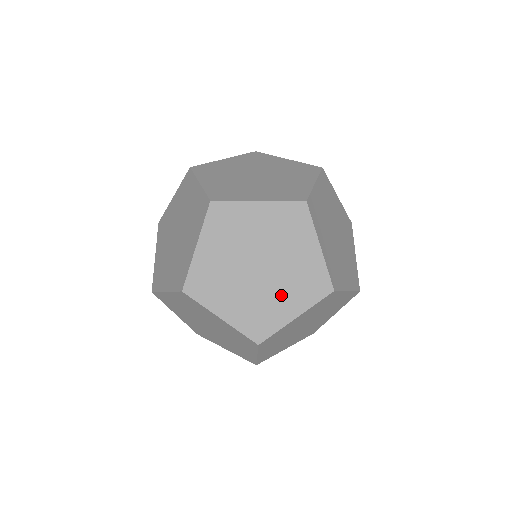
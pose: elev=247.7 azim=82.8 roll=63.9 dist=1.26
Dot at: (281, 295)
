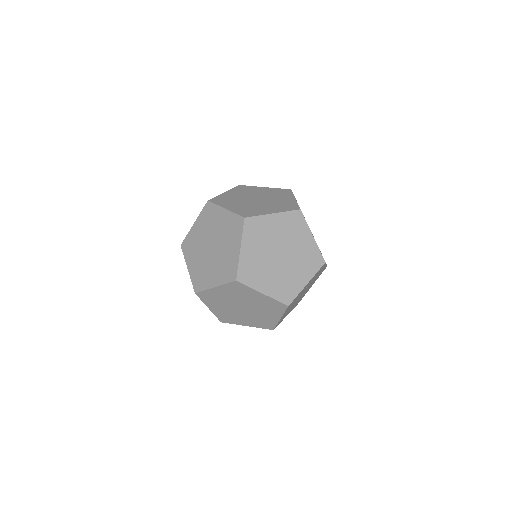
Dot at: (246, 318)
